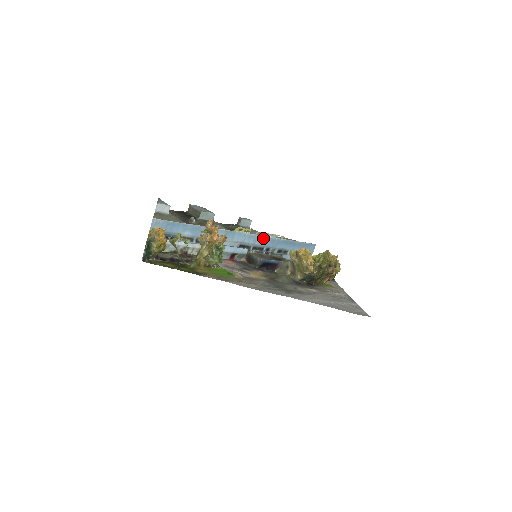
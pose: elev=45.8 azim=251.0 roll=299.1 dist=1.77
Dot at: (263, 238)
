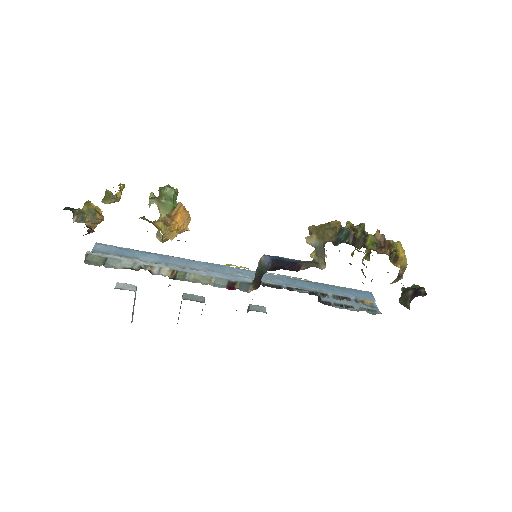
Dot at: (273, 276)
